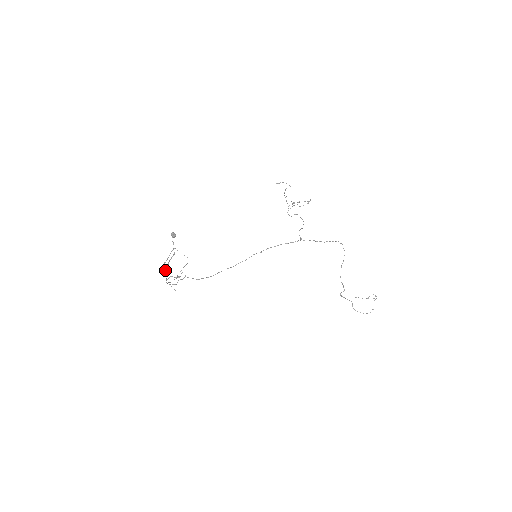
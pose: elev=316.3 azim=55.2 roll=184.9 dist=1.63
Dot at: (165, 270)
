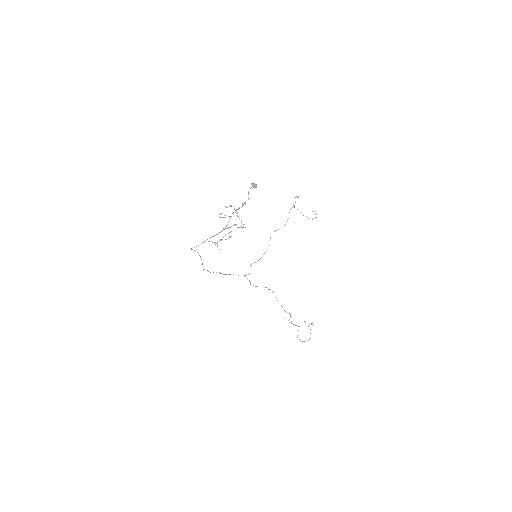
Dot at: occluded
